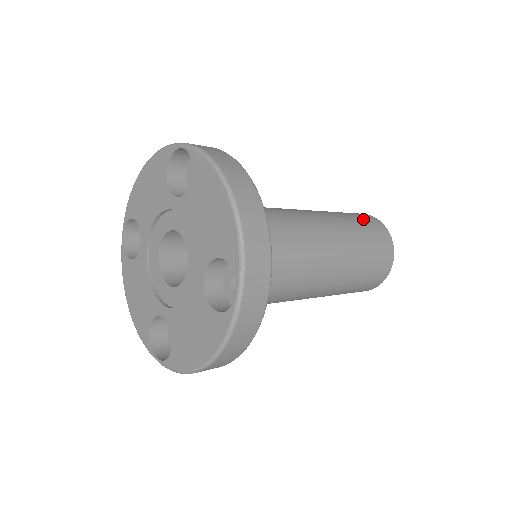
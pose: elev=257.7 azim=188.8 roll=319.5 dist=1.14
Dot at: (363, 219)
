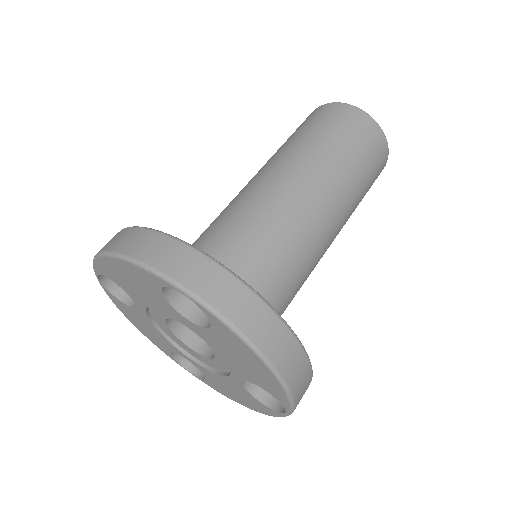
Dot at: (360, 140)
